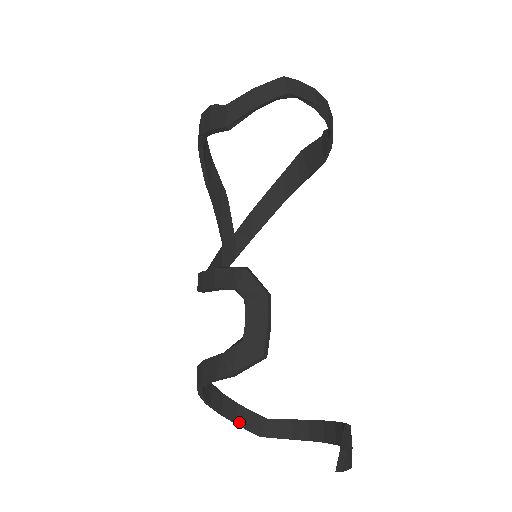
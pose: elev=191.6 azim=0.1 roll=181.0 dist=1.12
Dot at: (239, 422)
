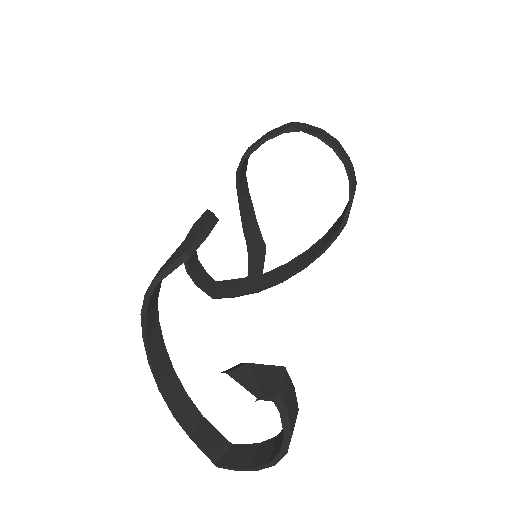
Dot at: (194, 436)
